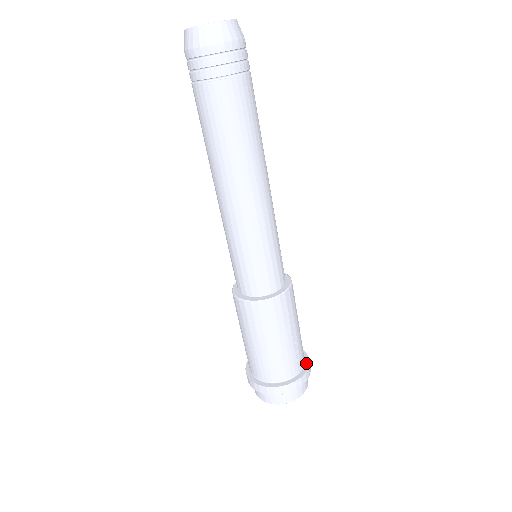
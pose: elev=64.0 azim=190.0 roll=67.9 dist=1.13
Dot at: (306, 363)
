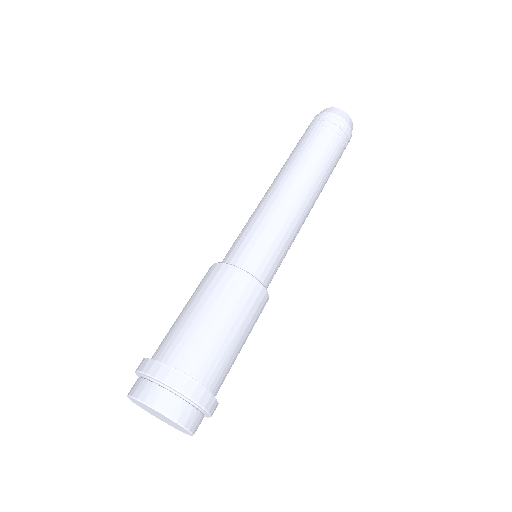
Dot at: (212, 396)
